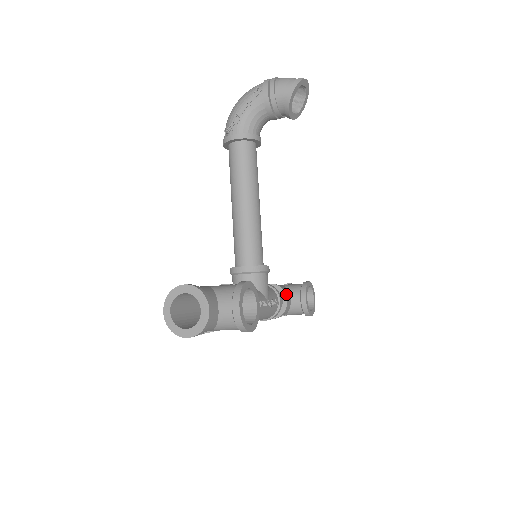
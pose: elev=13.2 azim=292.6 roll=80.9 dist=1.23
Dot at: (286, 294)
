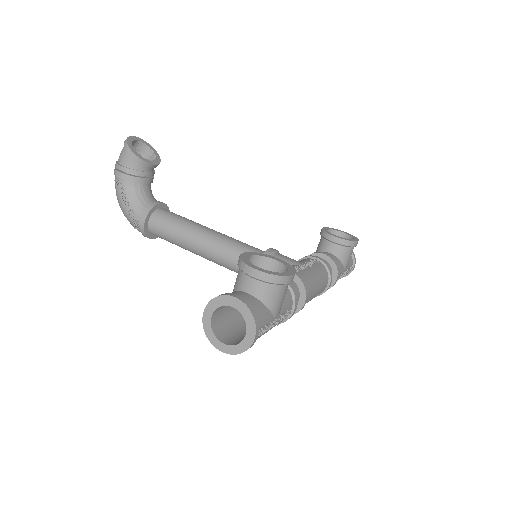
Dot at: (318, 253)
